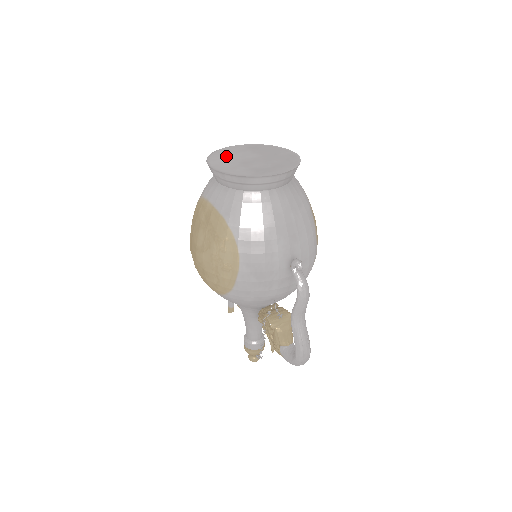
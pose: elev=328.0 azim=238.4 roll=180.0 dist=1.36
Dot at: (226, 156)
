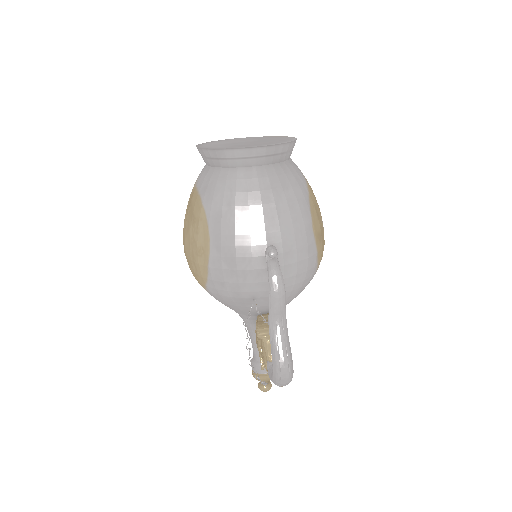
Dot at: (223, 141)
